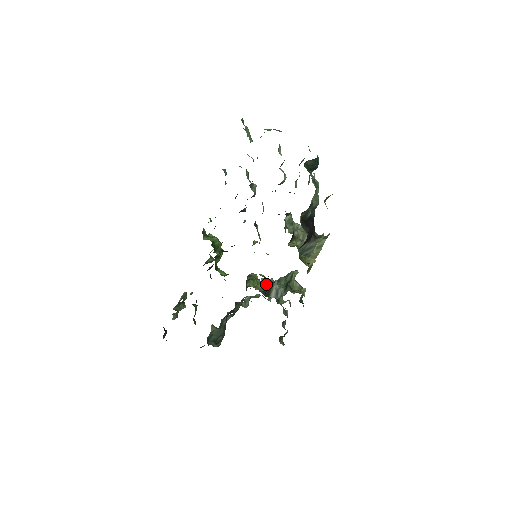
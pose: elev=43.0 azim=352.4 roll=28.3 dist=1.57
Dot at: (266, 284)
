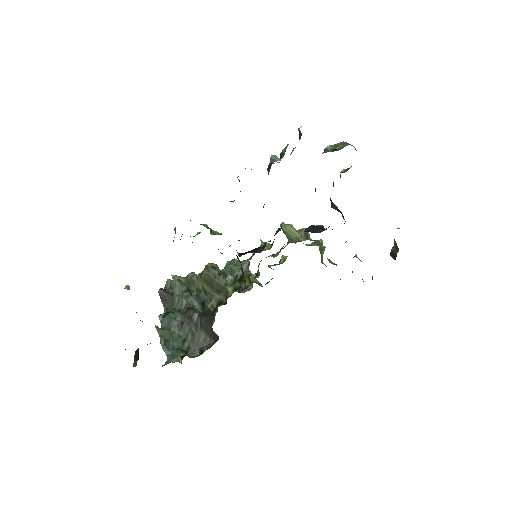
Dot at: occluded
